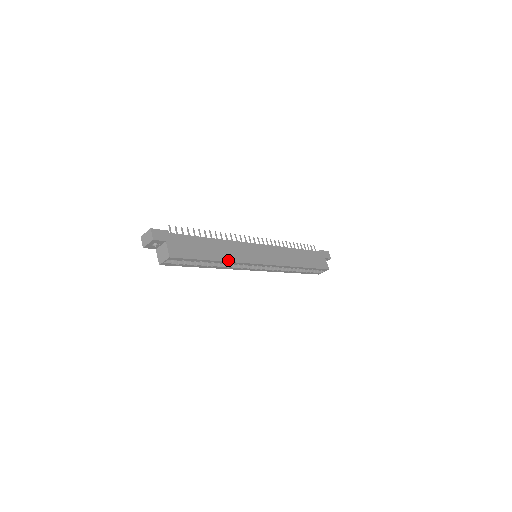
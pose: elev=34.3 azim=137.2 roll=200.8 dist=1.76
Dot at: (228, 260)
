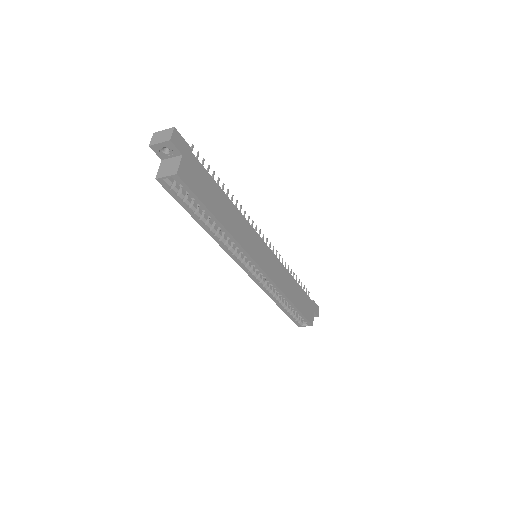
Dot at: (232, 233)
